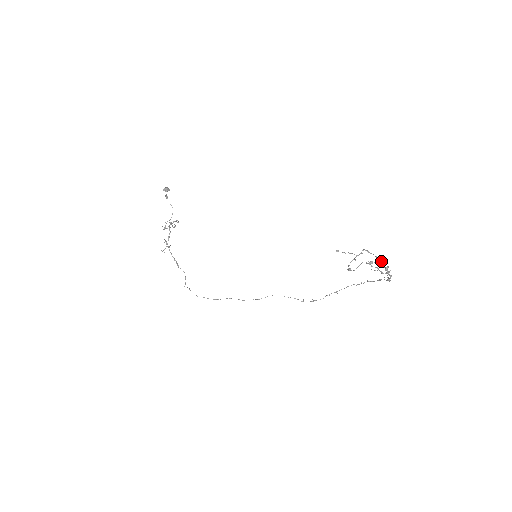
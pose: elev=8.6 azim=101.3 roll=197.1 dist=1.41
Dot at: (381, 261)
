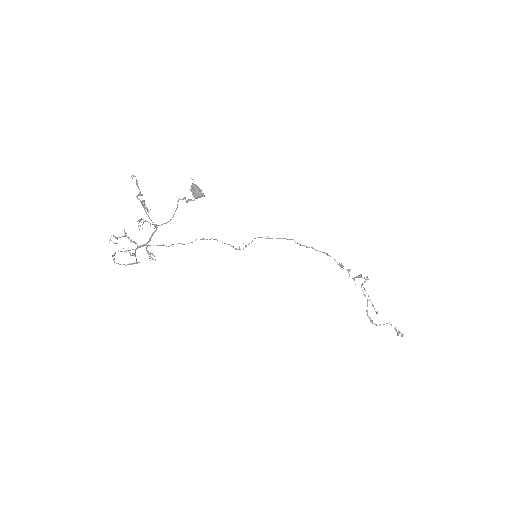
Dot at: occluded
